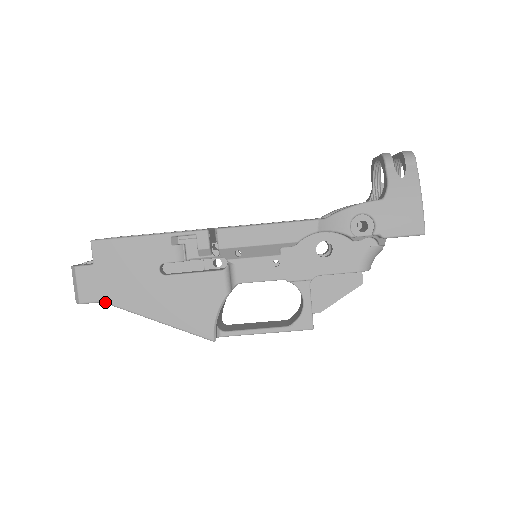
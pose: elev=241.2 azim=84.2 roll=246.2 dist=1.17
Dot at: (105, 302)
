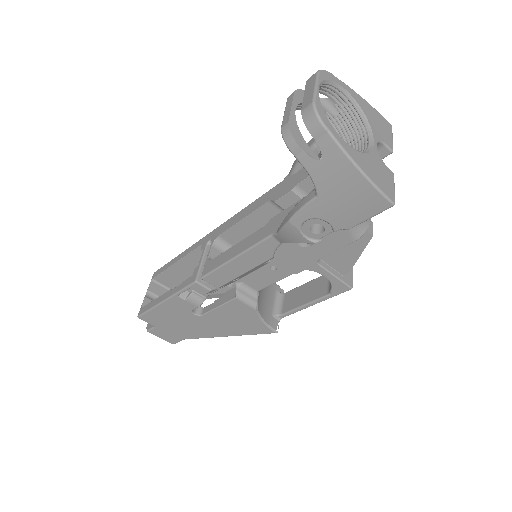
Dot at: occluded
